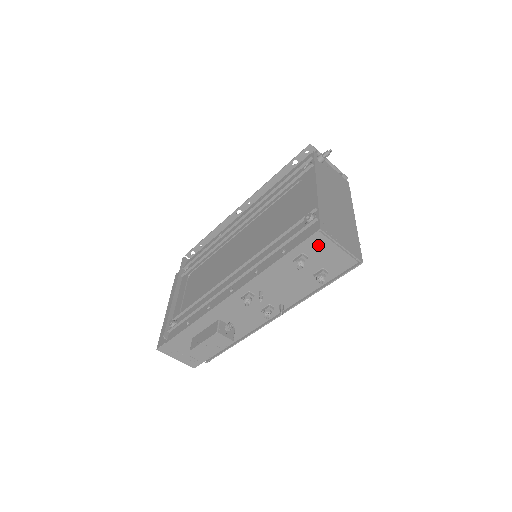
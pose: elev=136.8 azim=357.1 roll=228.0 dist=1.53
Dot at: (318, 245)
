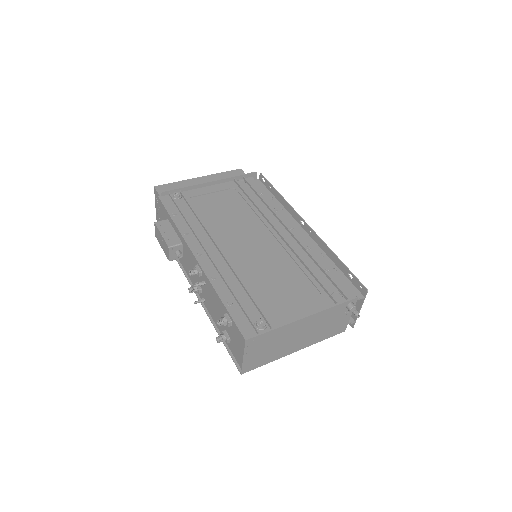
Dot at: (240, 336)
